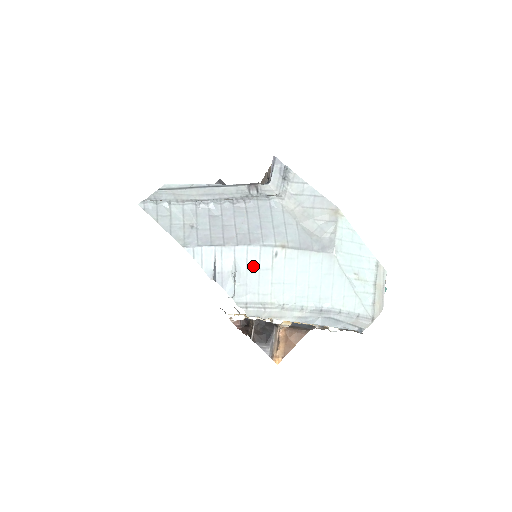
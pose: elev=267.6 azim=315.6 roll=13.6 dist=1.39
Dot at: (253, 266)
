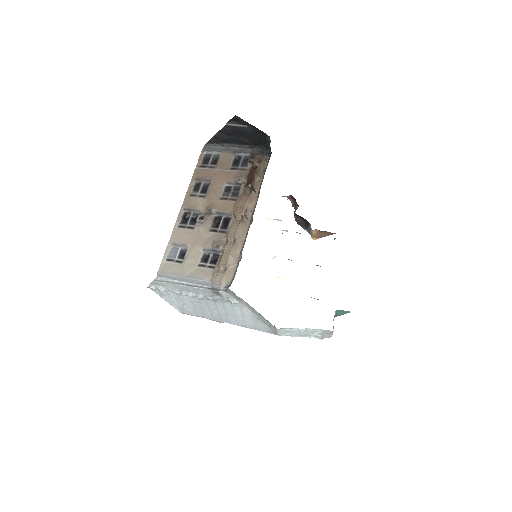
Dot at: occluded
